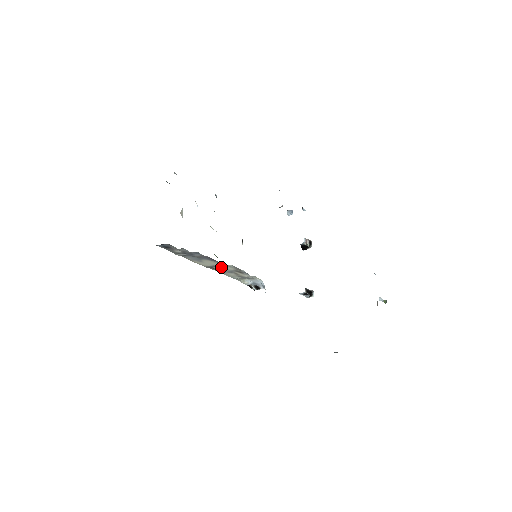
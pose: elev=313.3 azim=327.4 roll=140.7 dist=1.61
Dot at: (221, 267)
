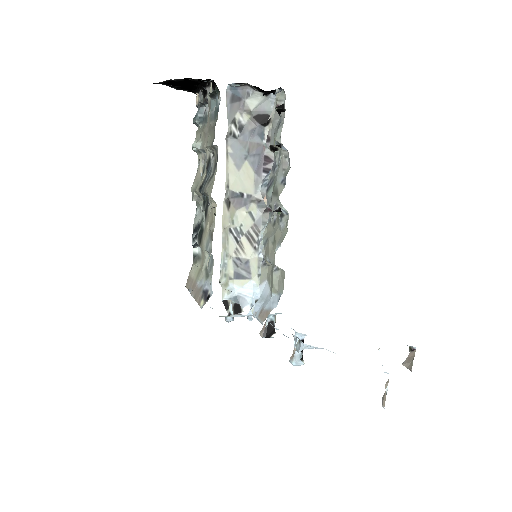
Dot at: (238, 212)
